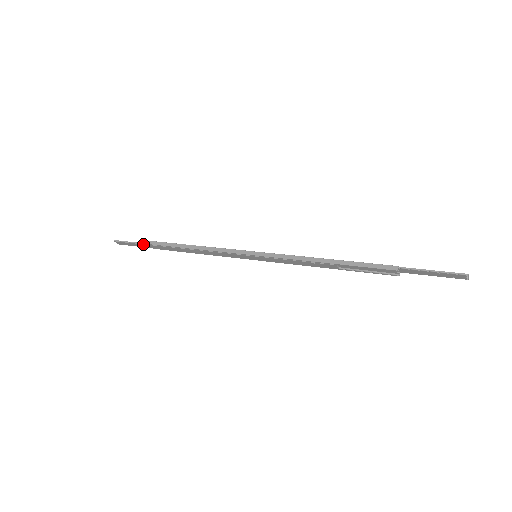
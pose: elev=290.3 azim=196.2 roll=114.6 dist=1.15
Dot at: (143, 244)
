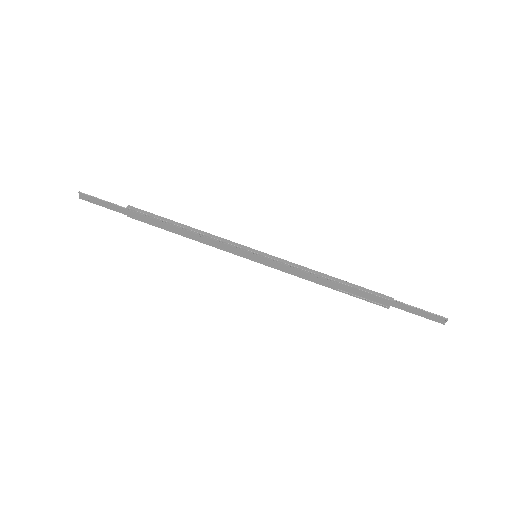
Dot at: (121, 207)
